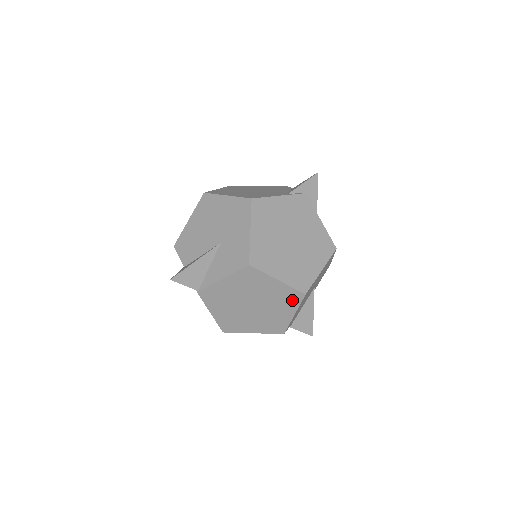
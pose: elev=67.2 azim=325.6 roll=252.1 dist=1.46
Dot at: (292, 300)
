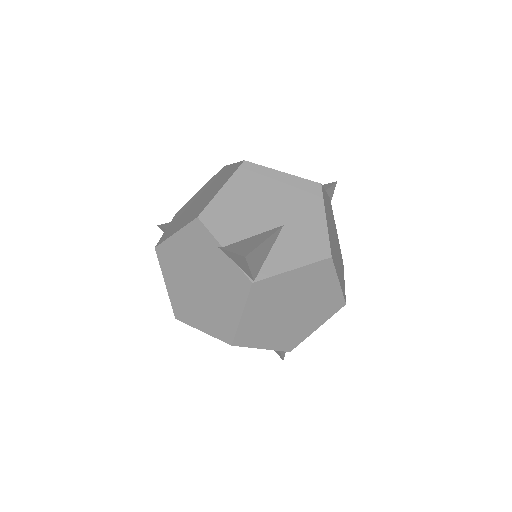
Dot at: (330, 309)
